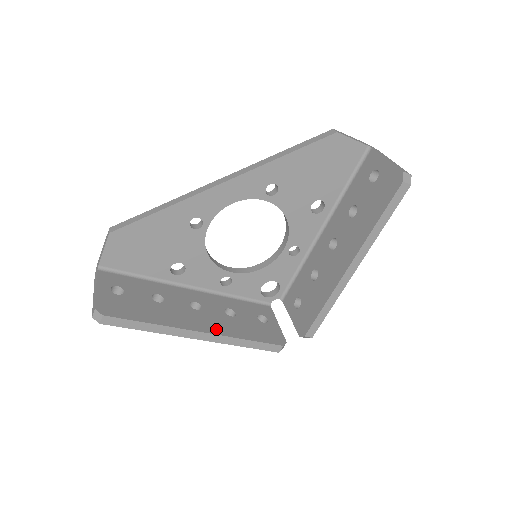
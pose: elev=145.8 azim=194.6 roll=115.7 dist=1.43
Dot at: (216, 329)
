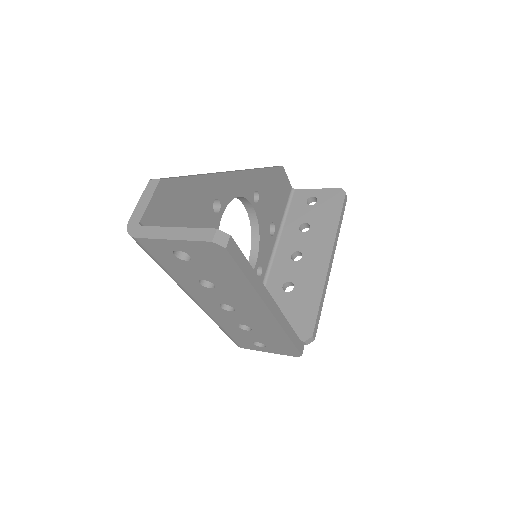
Dot at: occluded
